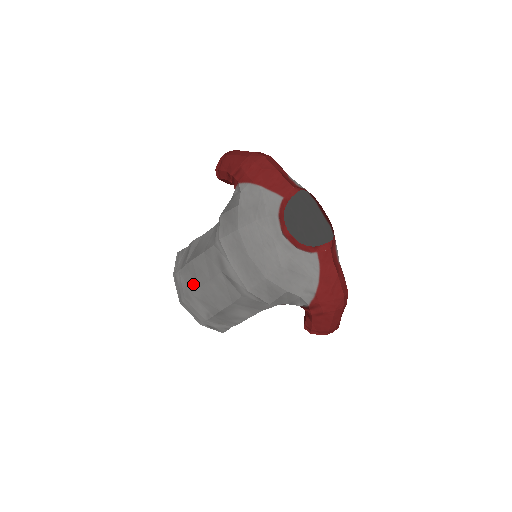
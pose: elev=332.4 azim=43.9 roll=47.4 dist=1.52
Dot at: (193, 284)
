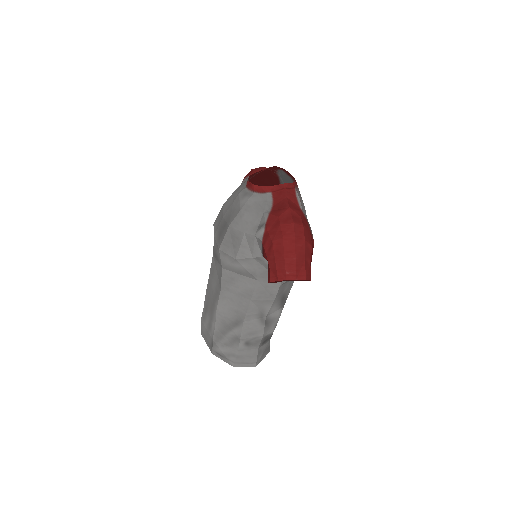
Dot at: occluded
